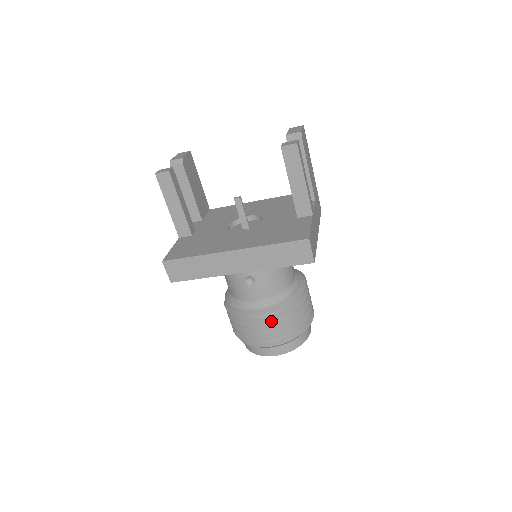
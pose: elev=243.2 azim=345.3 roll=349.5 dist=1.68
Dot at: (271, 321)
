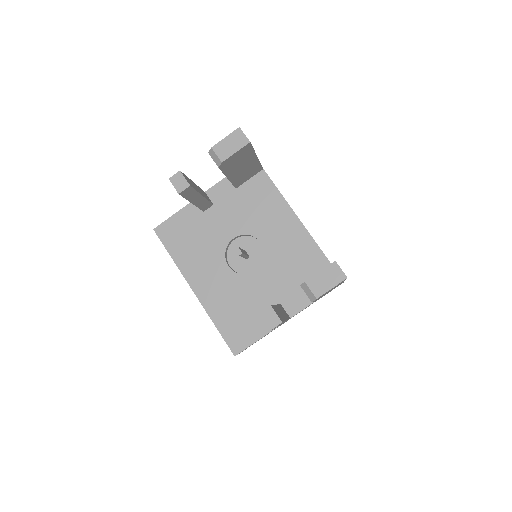
Dot at: occluded
